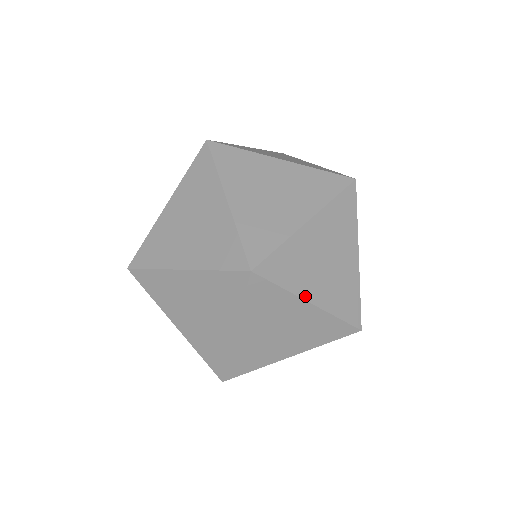
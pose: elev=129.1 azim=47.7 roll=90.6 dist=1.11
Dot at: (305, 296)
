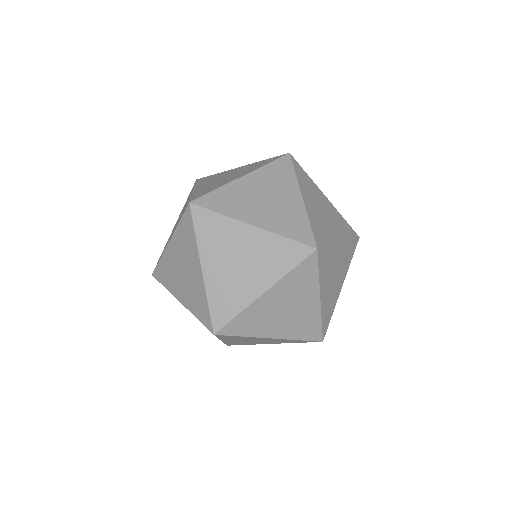
Dot at: (338, 295)
